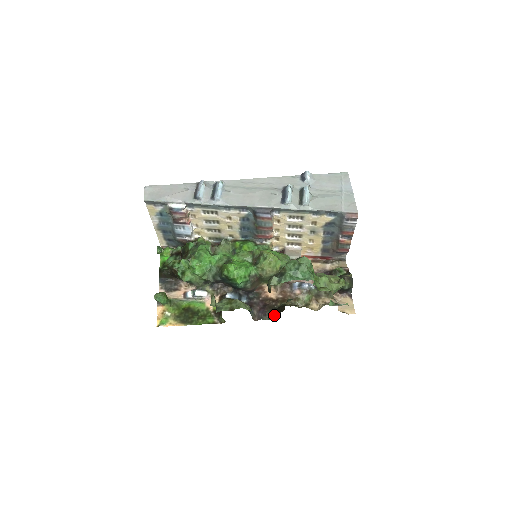
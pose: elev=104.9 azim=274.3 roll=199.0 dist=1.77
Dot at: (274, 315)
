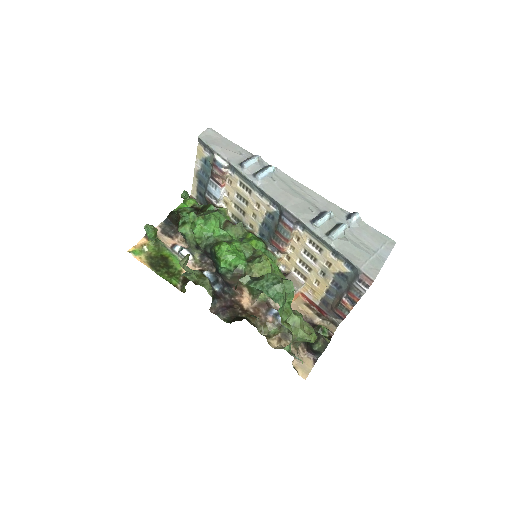
Dot at: (231, 320)
